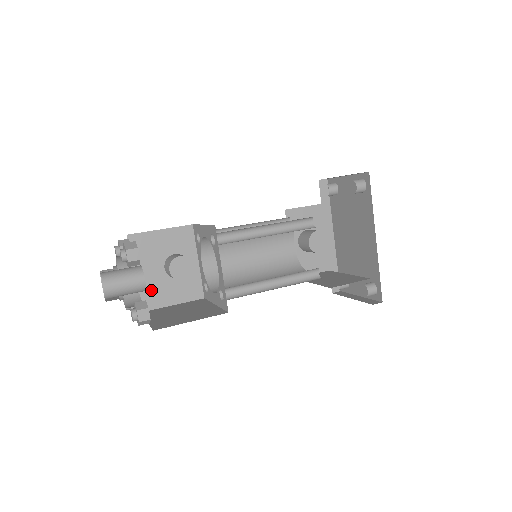
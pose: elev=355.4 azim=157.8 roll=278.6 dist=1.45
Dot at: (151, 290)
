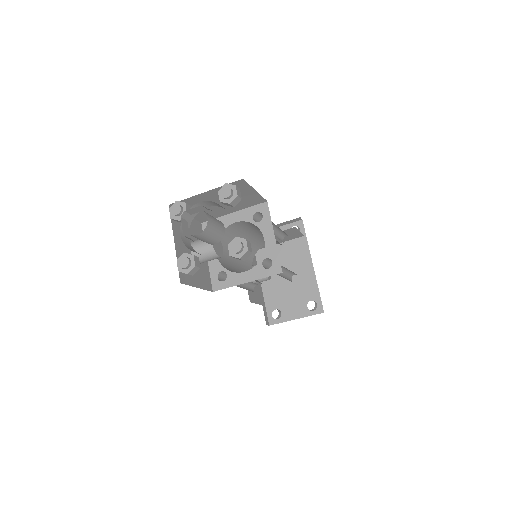
Dot at: occluded
